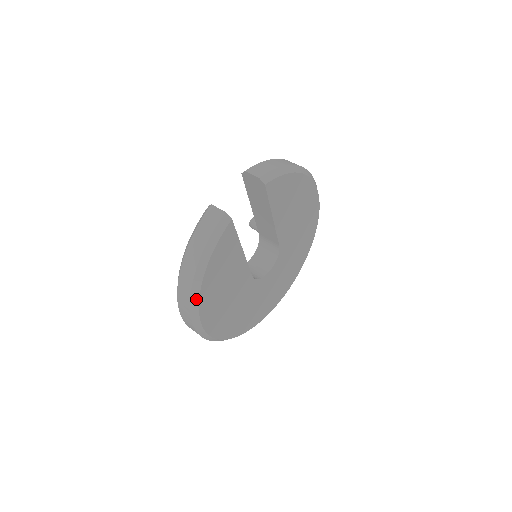
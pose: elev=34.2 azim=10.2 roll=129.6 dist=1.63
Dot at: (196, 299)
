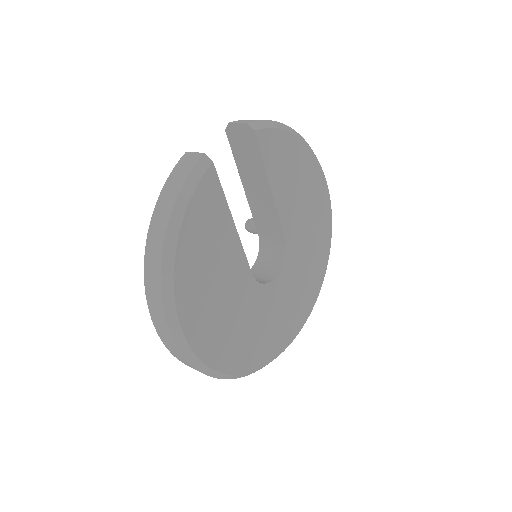
Dot at: (169, 279)
